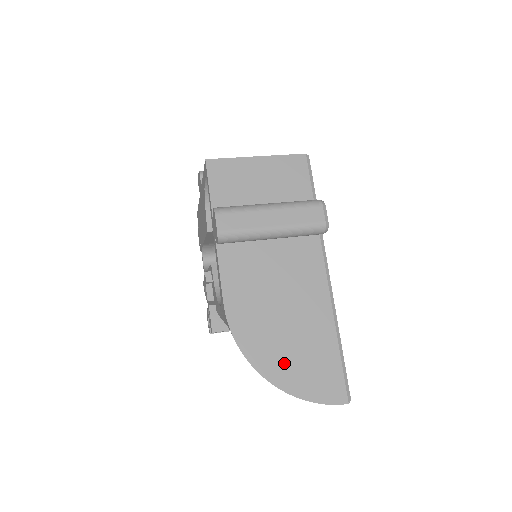
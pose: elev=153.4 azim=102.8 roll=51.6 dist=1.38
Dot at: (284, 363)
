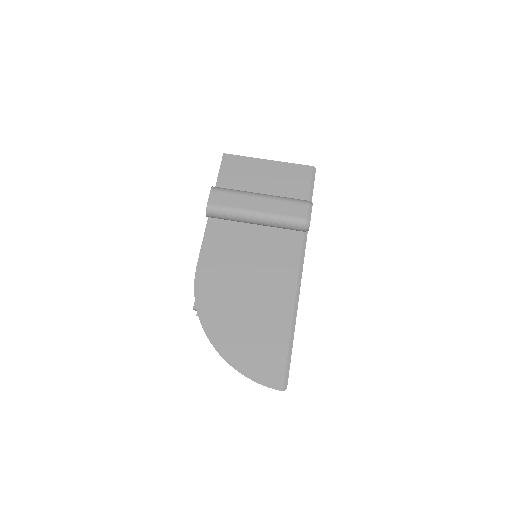
Dot at: (232, 333)
